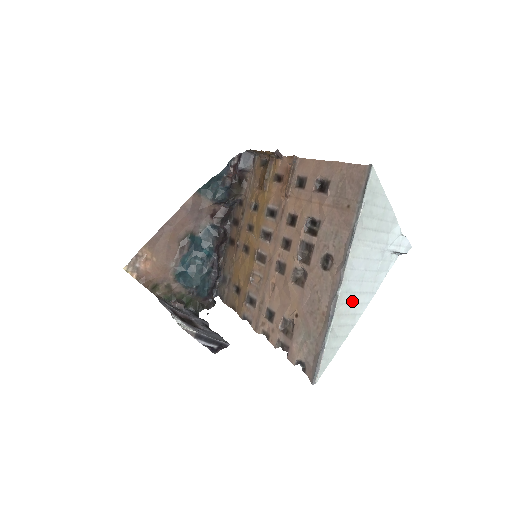
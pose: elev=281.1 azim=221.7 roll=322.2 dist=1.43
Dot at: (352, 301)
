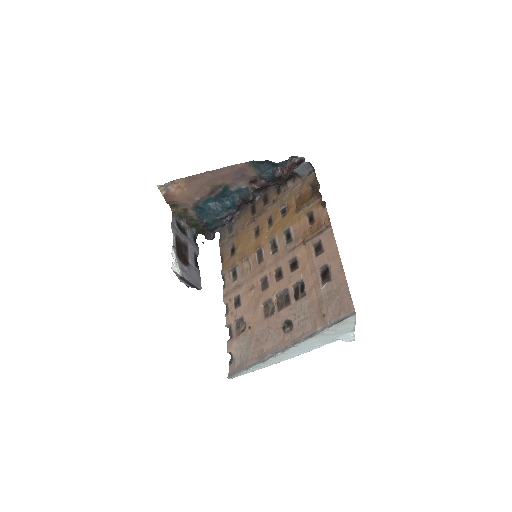
Dot at: (286, 355)
